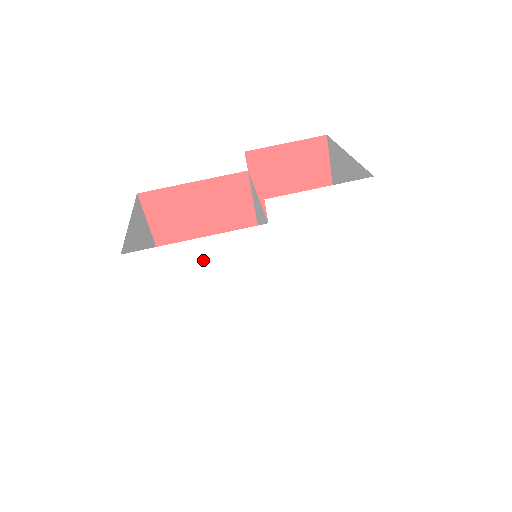
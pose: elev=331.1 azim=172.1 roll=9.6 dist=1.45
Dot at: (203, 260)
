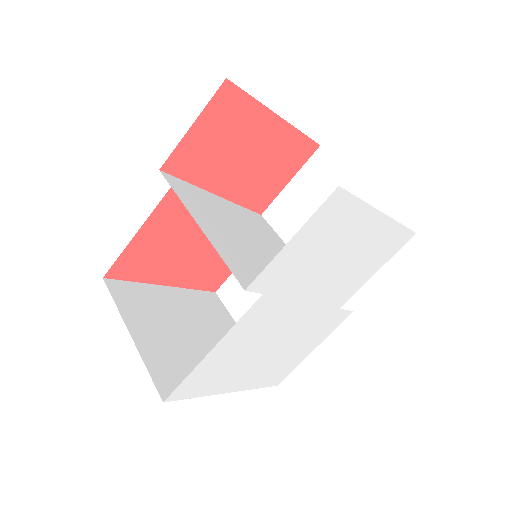
Dot at: (229, 350)
